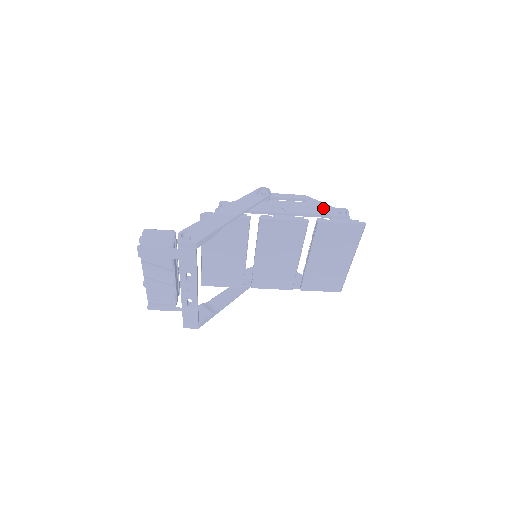
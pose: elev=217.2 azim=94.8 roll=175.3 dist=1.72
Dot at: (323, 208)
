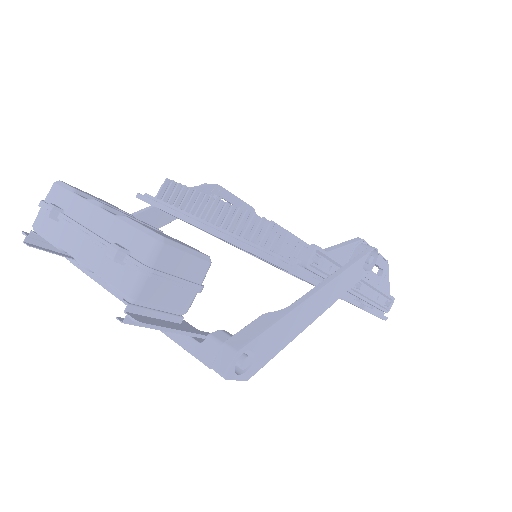
Dot at: (384, 293)
